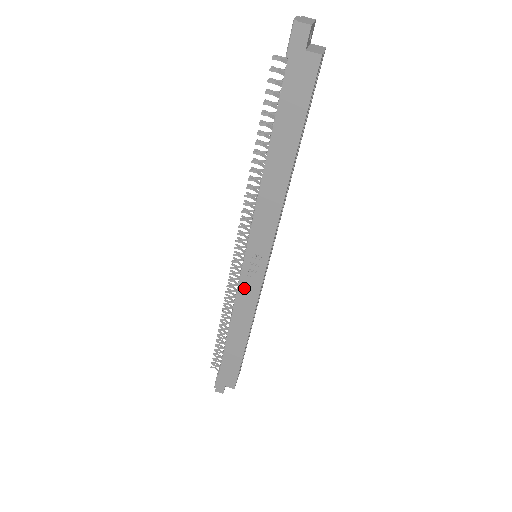
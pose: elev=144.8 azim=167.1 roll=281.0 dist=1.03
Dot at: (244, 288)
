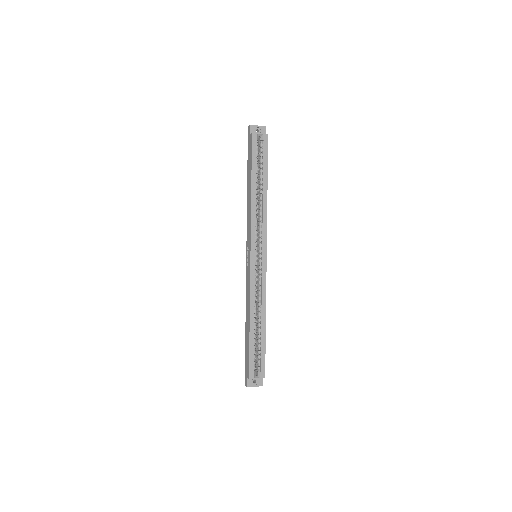
Dot at: (247, 276)
